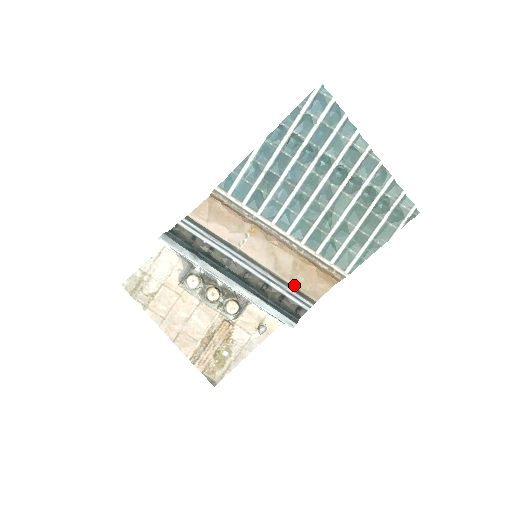
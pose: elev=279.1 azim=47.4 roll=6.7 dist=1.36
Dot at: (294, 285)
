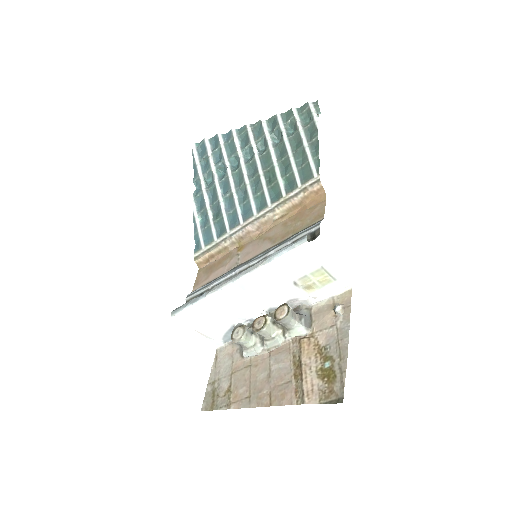
Dot at: (296, 232)
